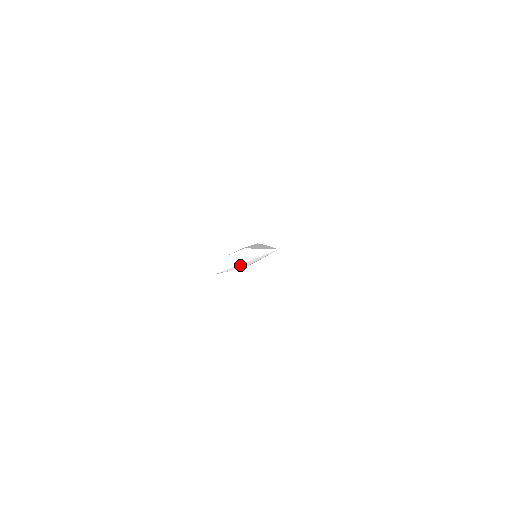
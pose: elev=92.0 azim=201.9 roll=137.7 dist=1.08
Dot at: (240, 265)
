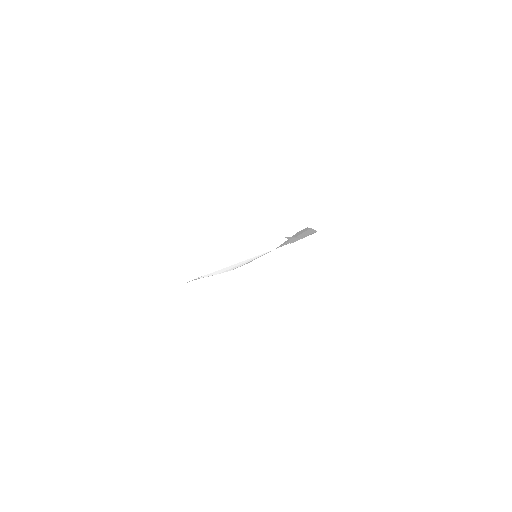
Dot at: (223, 269)
